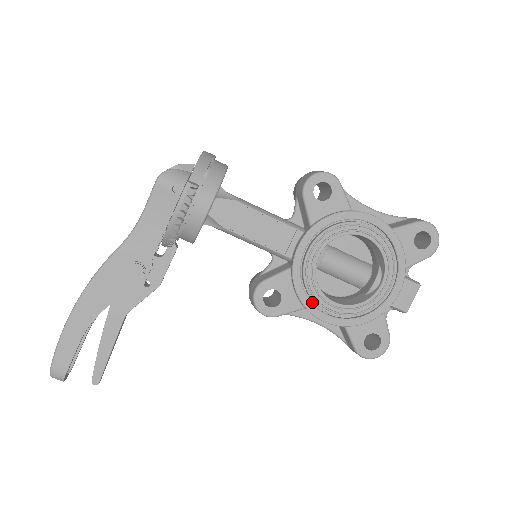
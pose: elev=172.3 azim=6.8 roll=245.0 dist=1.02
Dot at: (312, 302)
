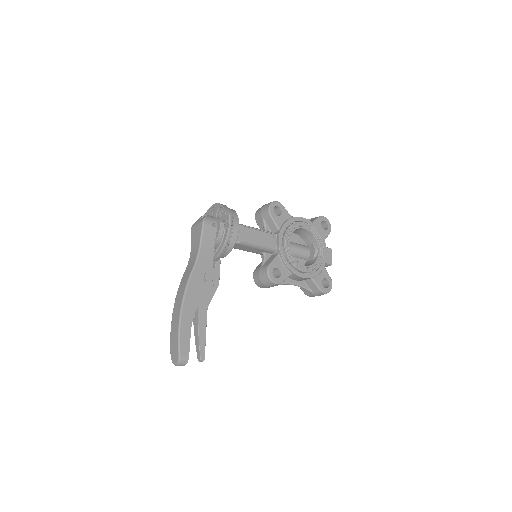
Dot at: (294, 269)
